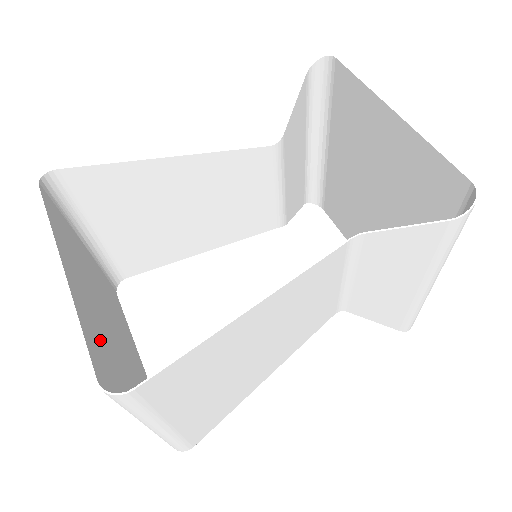
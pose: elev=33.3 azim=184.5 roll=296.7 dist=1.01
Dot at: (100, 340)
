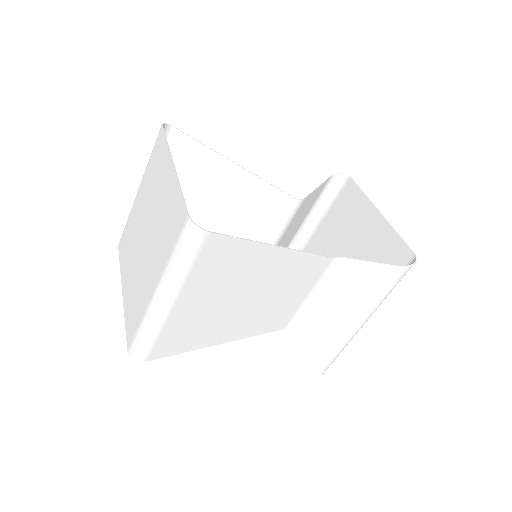
Dot at: (167, 219)
